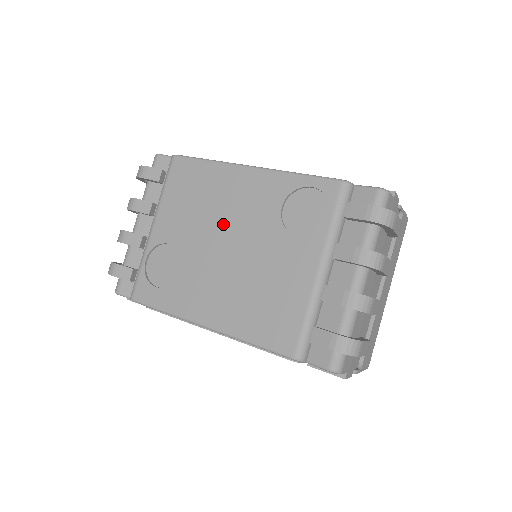
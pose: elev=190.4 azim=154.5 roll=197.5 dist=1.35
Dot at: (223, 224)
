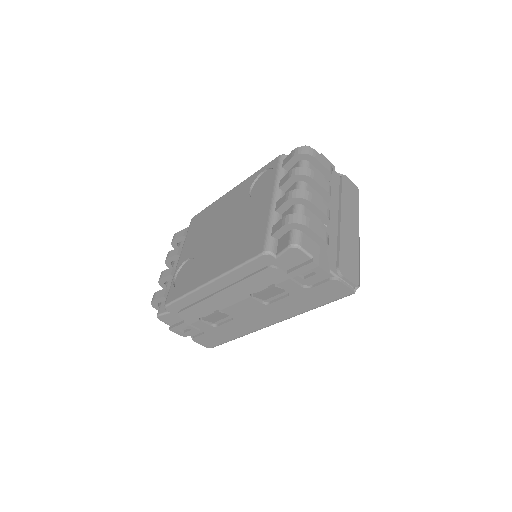
Dot at: (218, 224)
